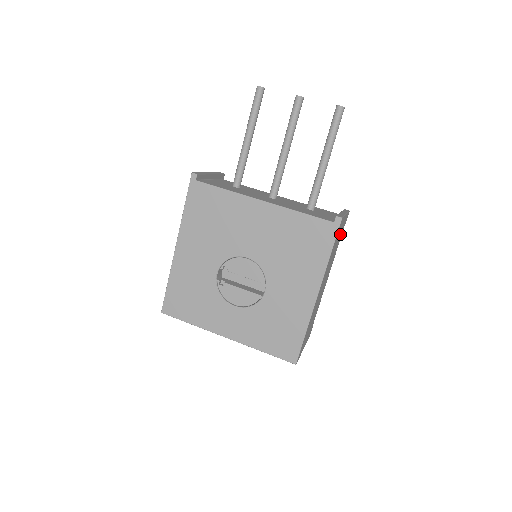
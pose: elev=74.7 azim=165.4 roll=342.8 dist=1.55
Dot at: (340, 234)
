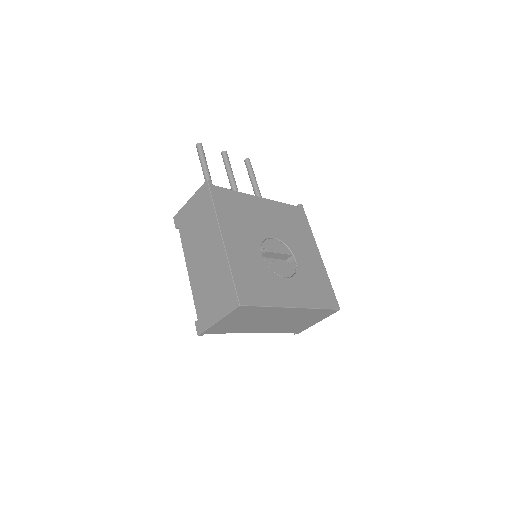
Dot at: occluded
